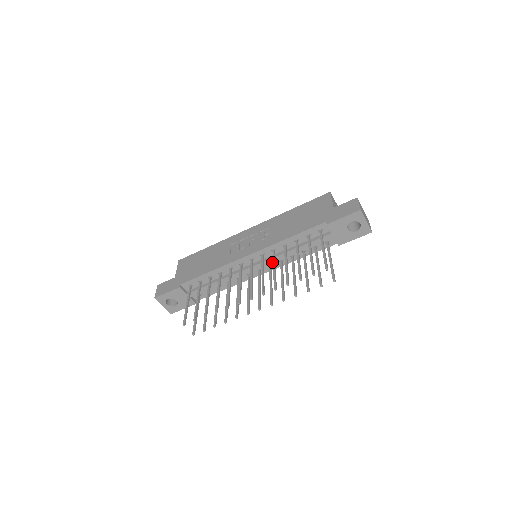
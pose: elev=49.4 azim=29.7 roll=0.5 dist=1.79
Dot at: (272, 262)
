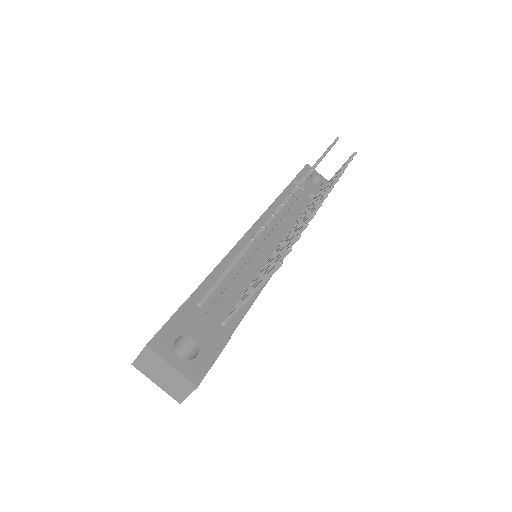
Dot at: (281, 230)
